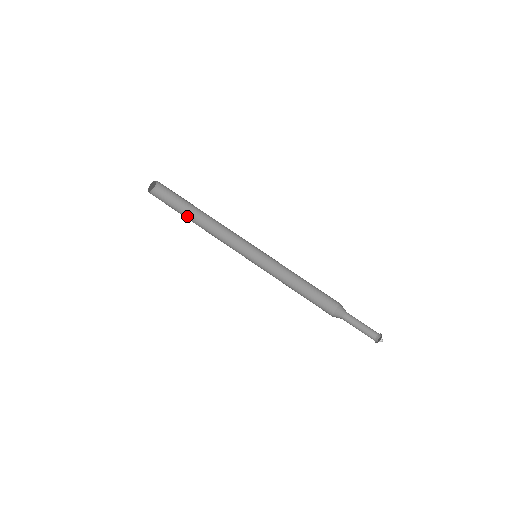
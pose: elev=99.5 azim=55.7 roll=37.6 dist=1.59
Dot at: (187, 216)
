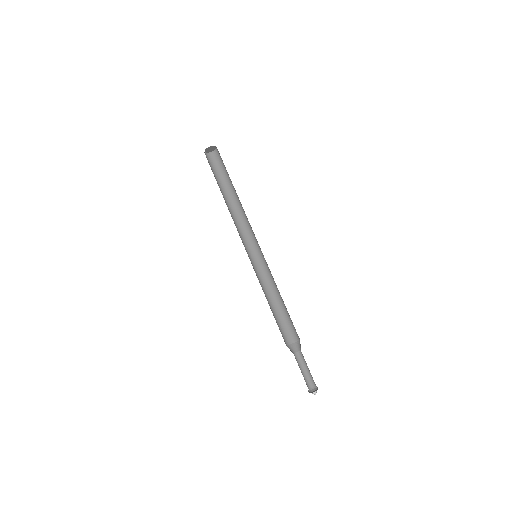
Dot at: (221, 190)
